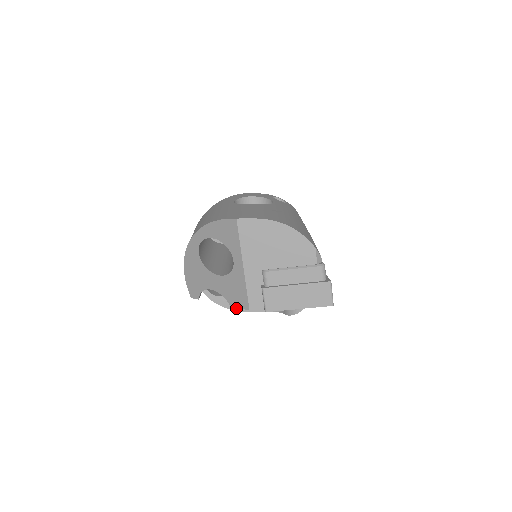
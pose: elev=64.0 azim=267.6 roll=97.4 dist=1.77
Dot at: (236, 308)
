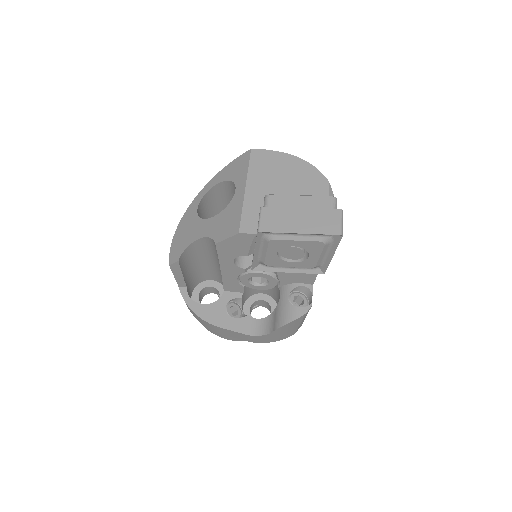
Dot at: (214, 322)
